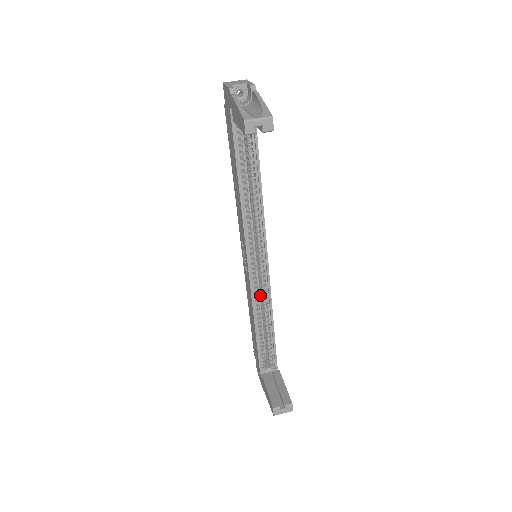
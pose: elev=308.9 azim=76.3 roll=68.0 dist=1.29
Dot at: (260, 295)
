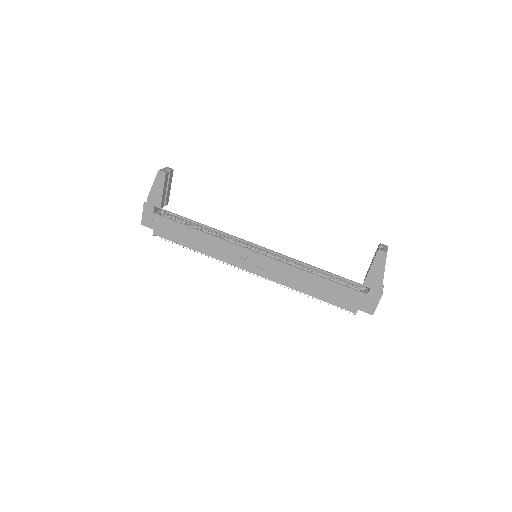
Dot at: occluded
